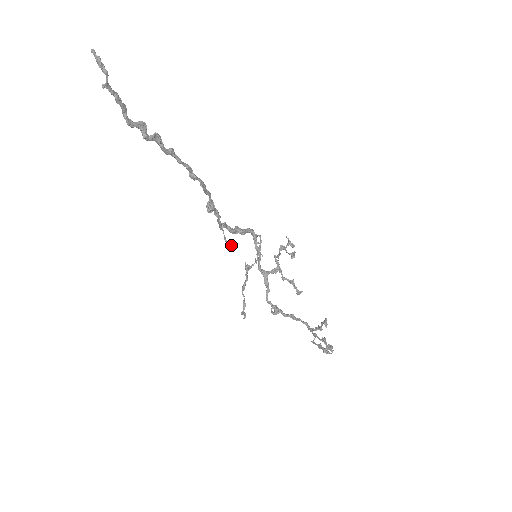
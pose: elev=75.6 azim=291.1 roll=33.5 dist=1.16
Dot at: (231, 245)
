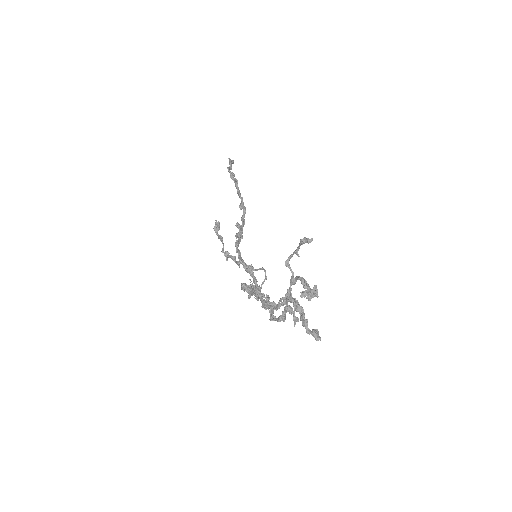
Dot at: (240, 234)
